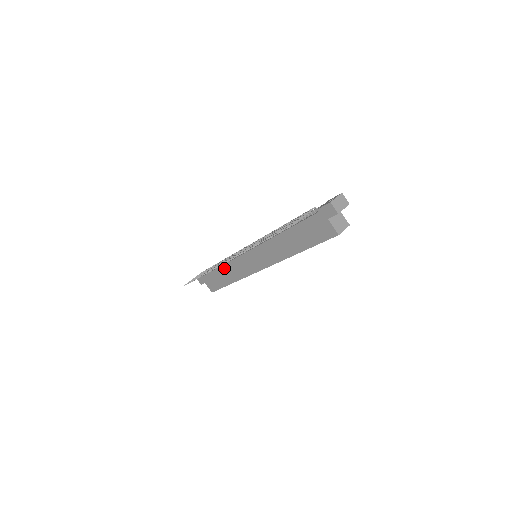
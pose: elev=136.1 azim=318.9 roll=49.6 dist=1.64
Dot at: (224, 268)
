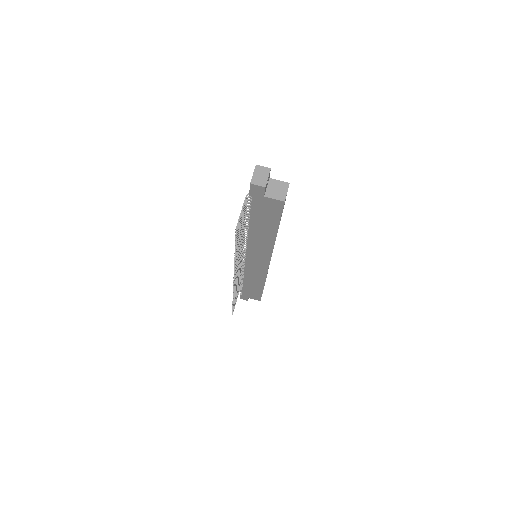
Dot at: (247, 280)
